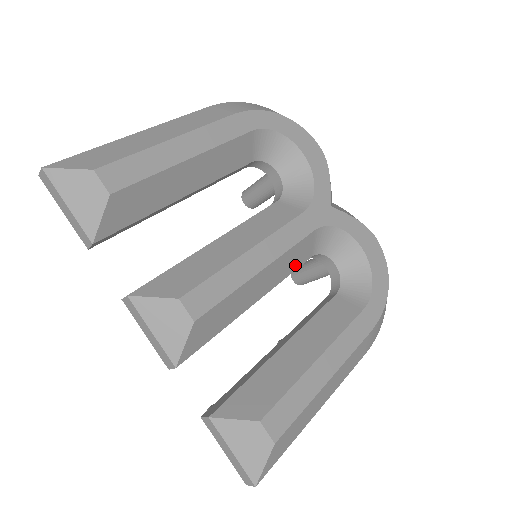
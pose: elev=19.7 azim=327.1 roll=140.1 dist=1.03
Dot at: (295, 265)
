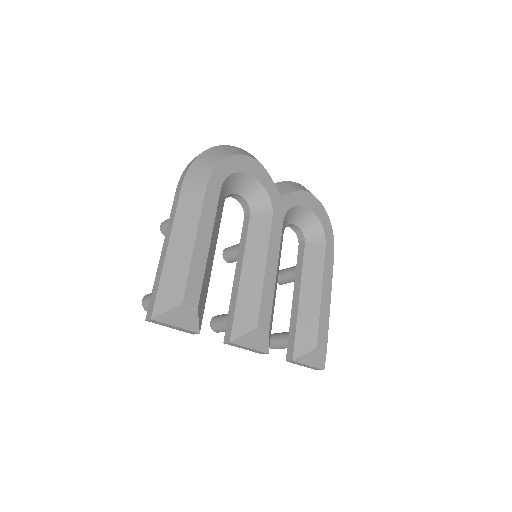
Dot at: (281, 248)
